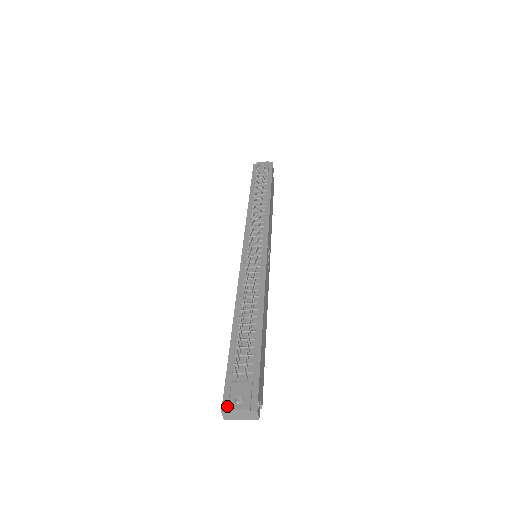
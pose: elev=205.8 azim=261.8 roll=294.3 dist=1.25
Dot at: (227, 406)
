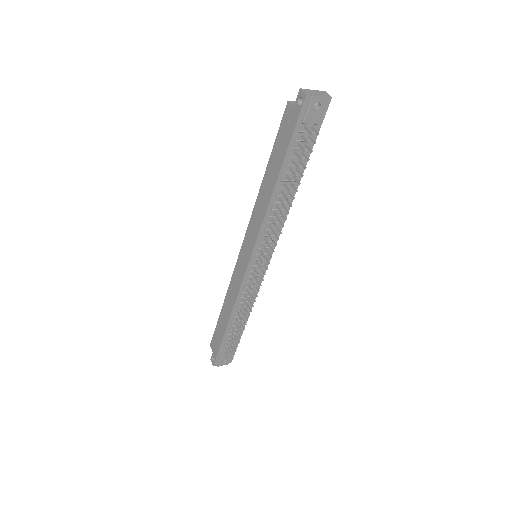
Dot at: (217, 364)
